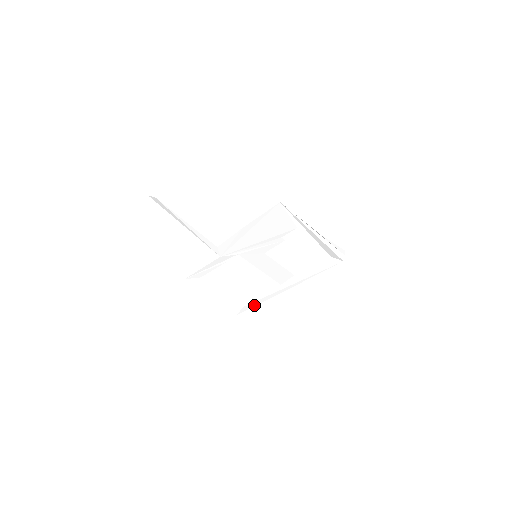
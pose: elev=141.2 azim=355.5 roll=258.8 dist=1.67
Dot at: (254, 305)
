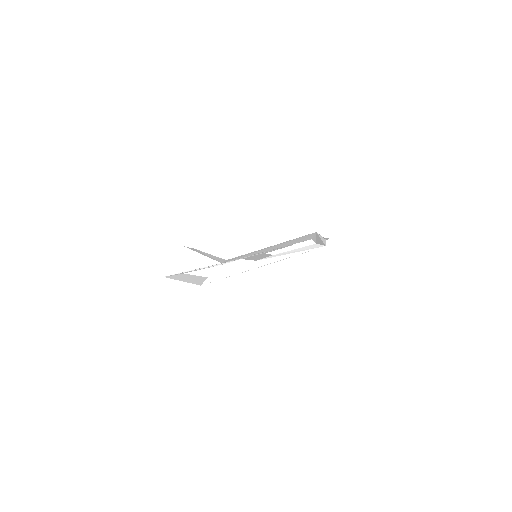
Dot at: (223, 277)
